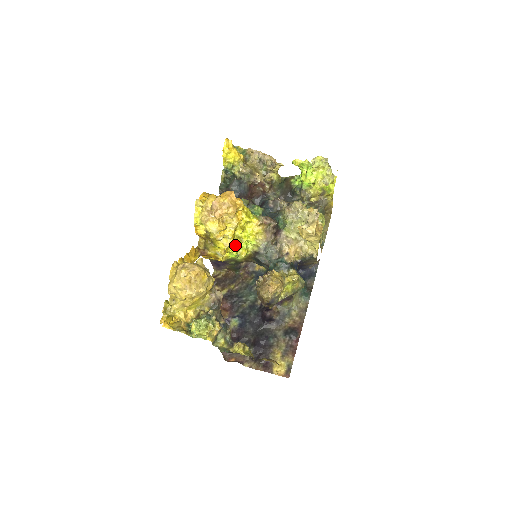
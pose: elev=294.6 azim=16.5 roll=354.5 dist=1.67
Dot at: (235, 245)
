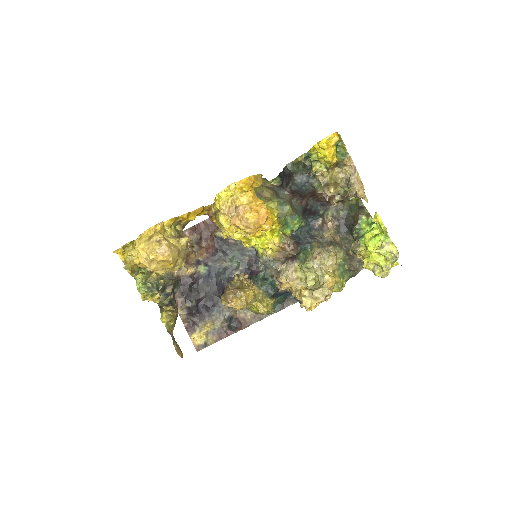
Dot at: (240, 239)
